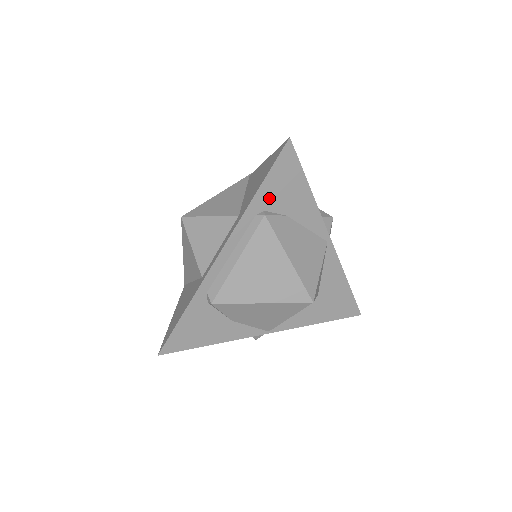
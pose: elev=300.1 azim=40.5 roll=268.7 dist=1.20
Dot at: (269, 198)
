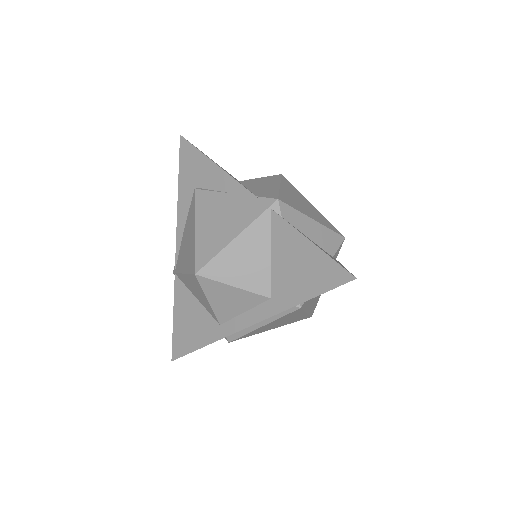
Dot at: occluded
